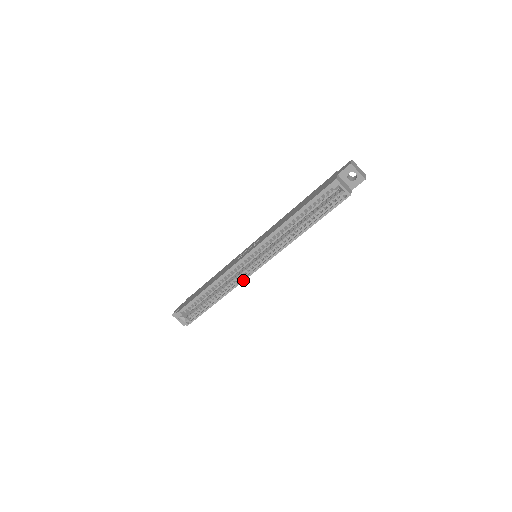
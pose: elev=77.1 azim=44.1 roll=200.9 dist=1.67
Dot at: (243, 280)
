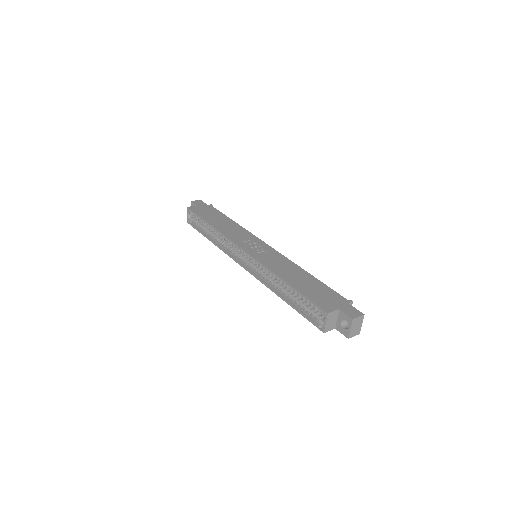
Dot at: (231, 257)
